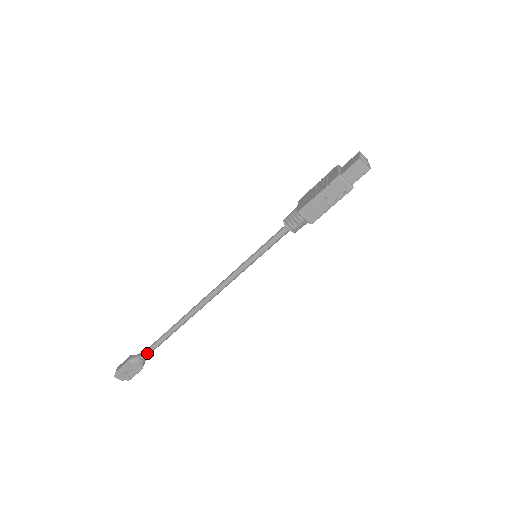
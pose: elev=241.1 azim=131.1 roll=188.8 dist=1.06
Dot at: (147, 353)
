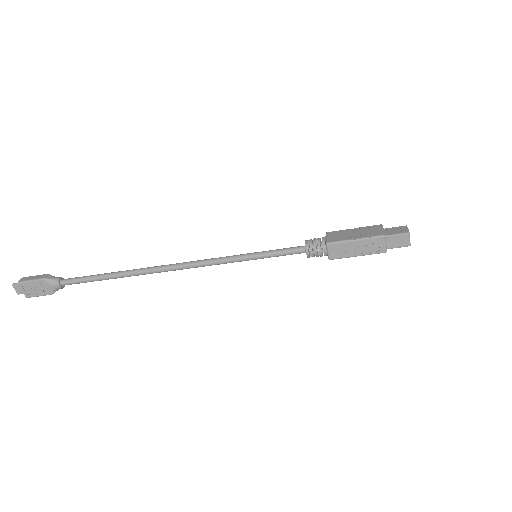
Dot at: (71, 282)
